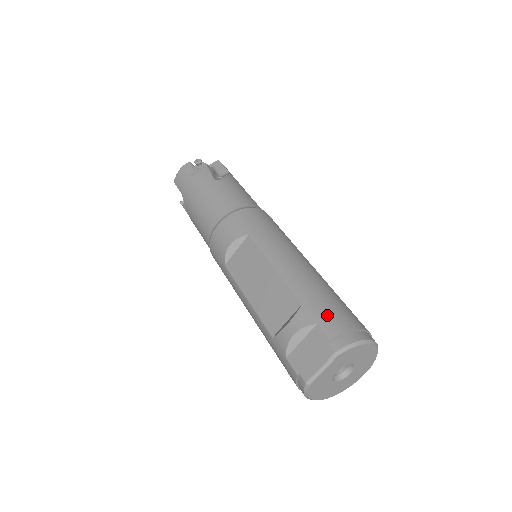
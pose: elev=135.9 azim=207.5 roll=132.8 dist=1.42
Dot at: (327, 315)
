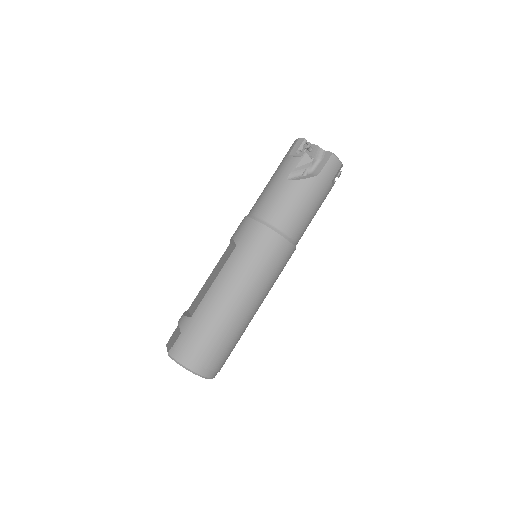
Dot at: (188, 336)
